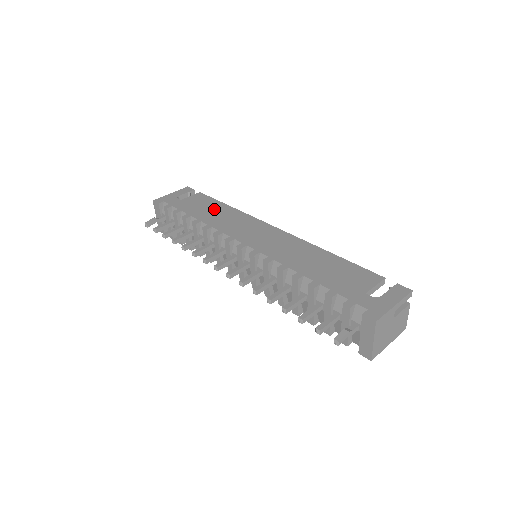
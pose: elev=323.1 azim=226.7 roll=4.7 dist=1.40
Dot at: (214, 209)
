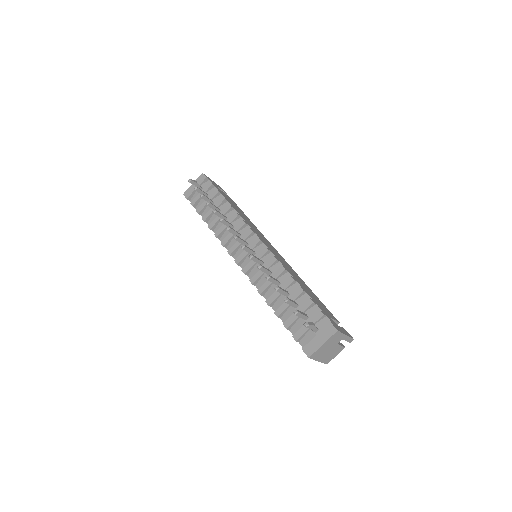
Dot at: (241, 212)
